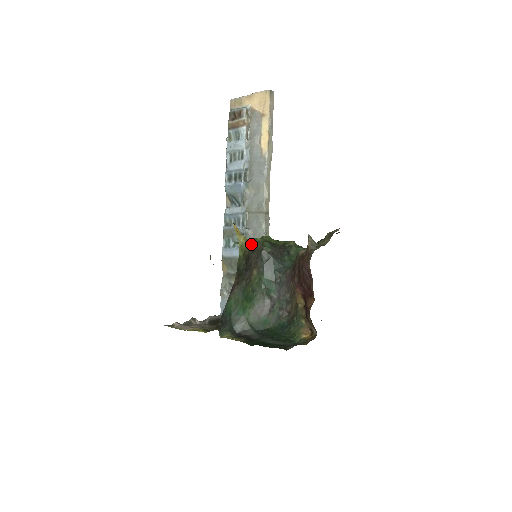
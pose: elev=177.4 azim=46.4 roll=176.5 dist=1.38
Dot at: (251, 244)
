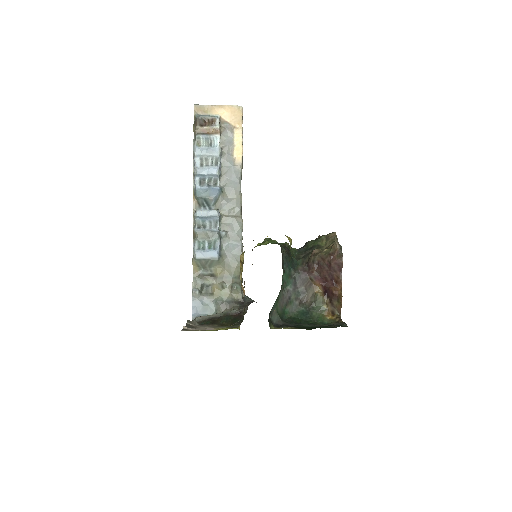
Dot at: occluded
